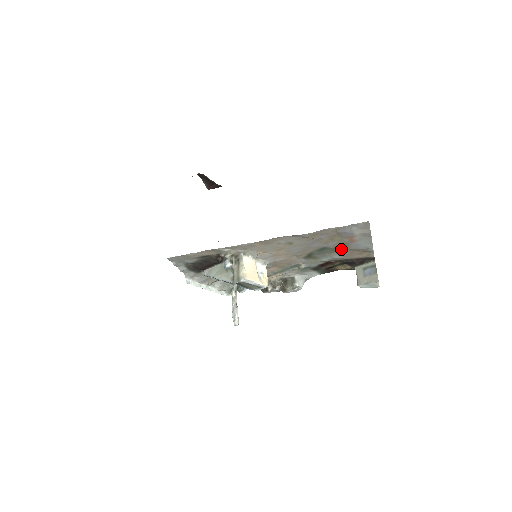
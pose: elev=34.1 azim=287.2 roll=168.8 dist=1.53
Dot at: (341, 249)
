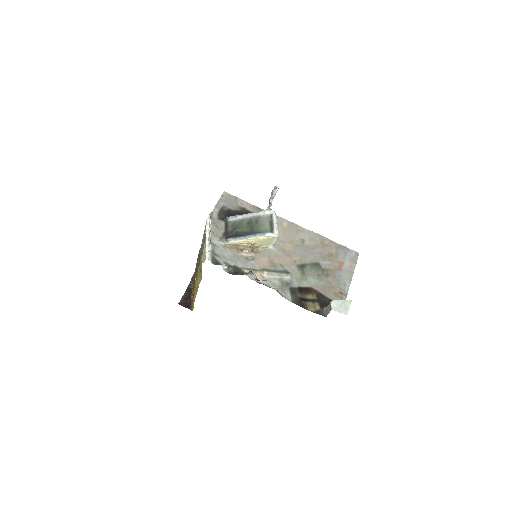
Dot at: (327, 276)
